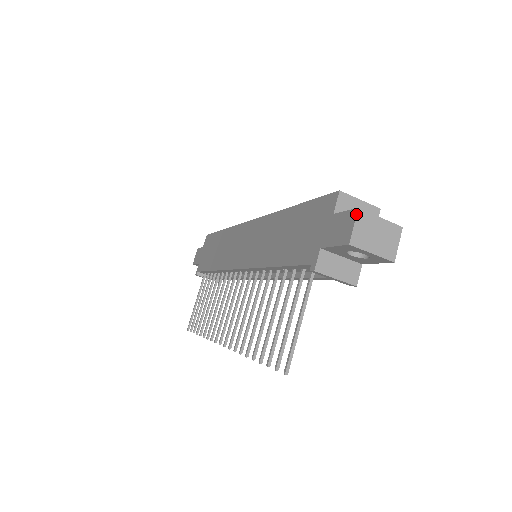
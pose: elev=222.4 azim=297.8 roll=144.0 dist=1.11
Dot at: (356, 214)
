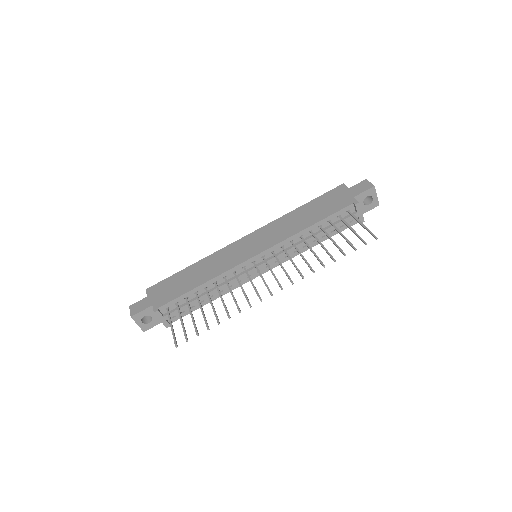
Dot at: (367, 180)
